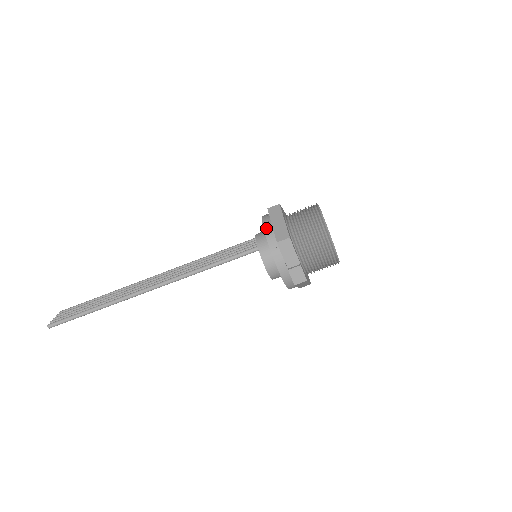
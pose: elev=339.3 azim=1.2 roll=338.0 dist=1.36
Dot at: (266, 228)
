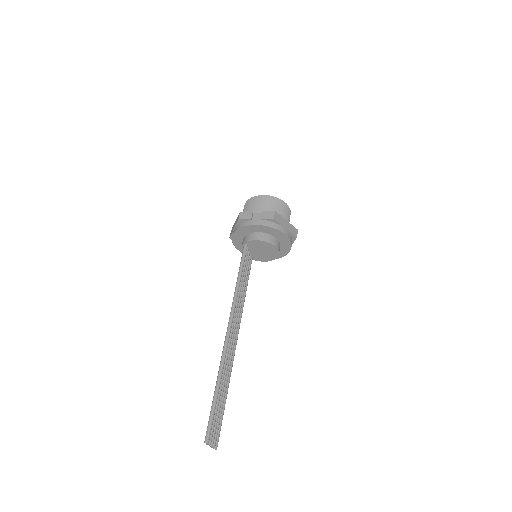
Dot at: (233, 233)
